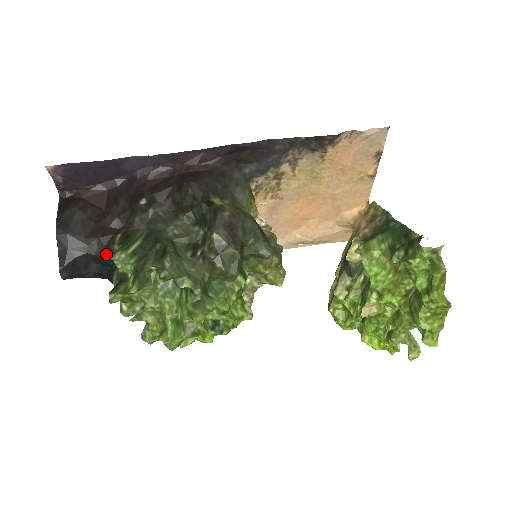
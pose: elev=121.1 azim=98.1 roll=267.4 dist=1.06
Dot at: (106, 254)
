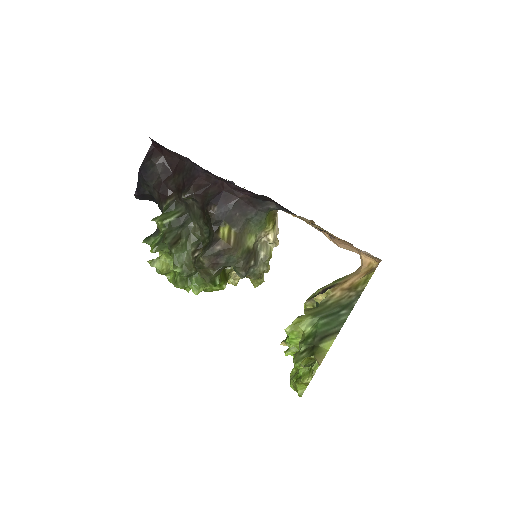
Dot at: (159, 206)
